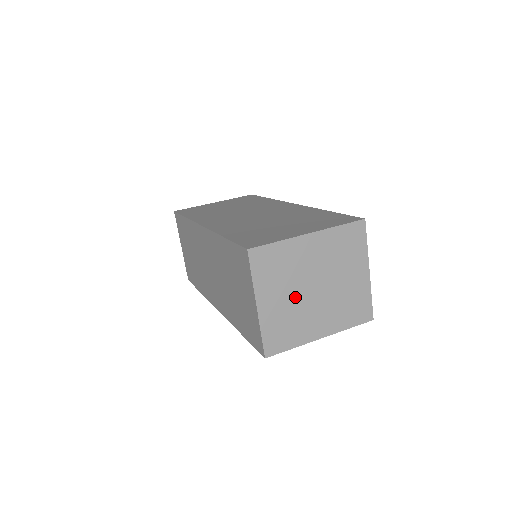
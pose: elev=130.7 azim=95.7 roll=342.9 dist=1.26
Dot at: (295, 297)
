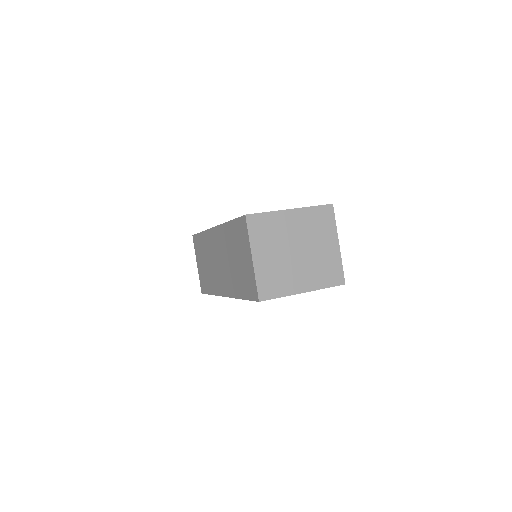
Dot at: (282, 256)
